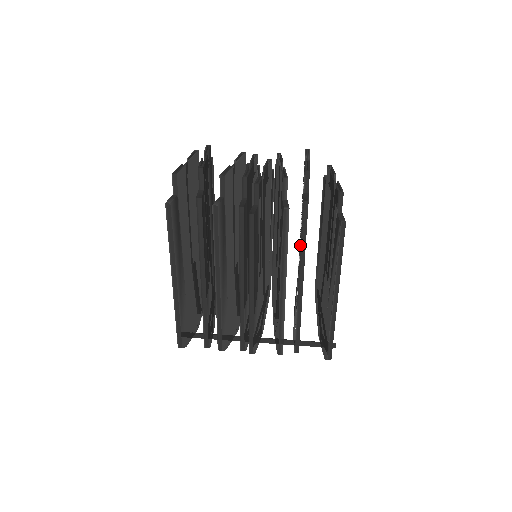
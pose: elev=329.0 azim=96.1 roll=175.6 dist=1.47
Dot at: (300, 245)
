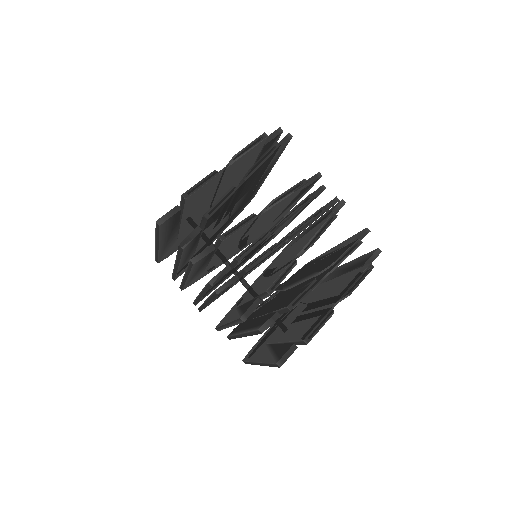
Dot at: (248, 331)
